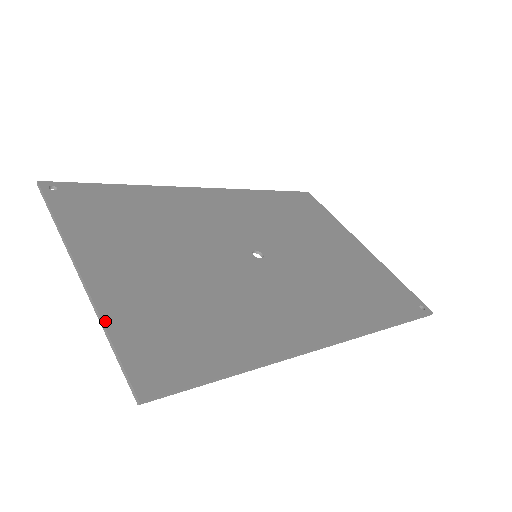
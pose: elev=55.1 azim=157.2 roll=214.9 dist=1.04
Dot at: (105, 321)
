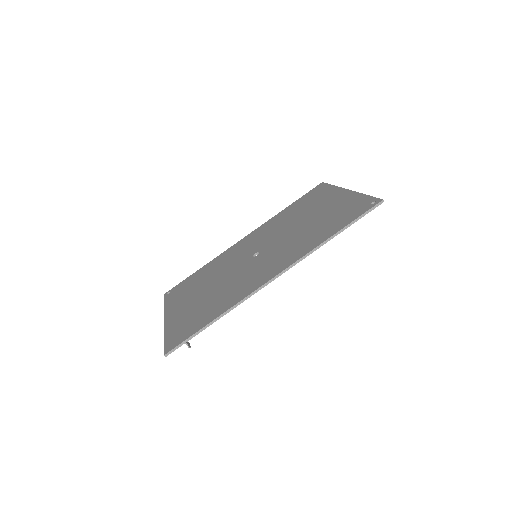
Dot at: (165, 333)
